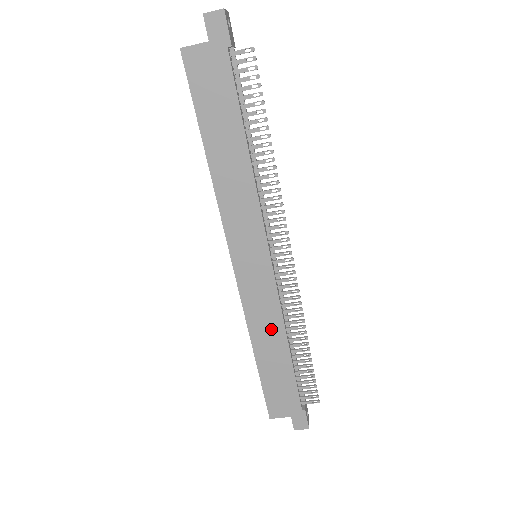
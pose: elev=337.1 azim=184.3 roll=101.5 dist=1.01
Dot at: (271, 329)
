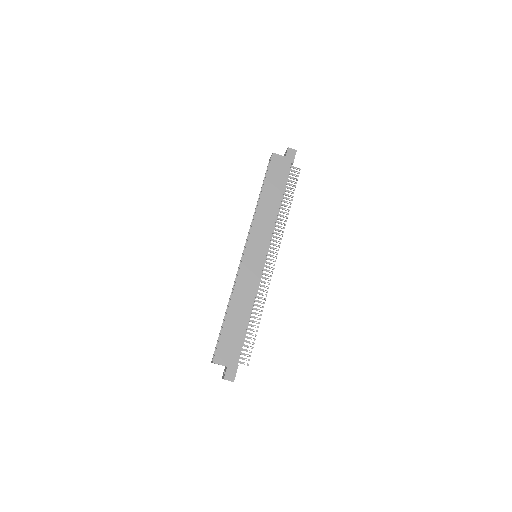
Dot at: (246, 298)
